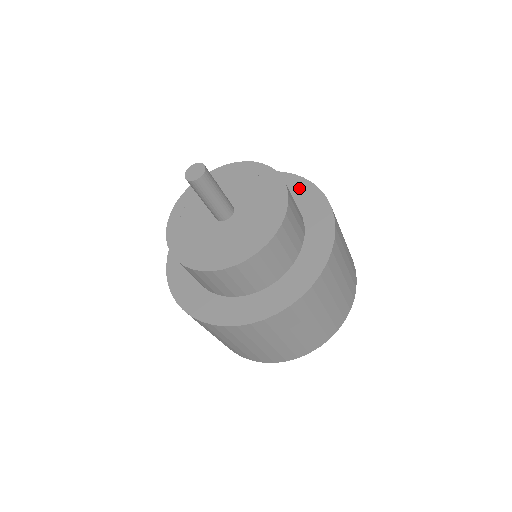
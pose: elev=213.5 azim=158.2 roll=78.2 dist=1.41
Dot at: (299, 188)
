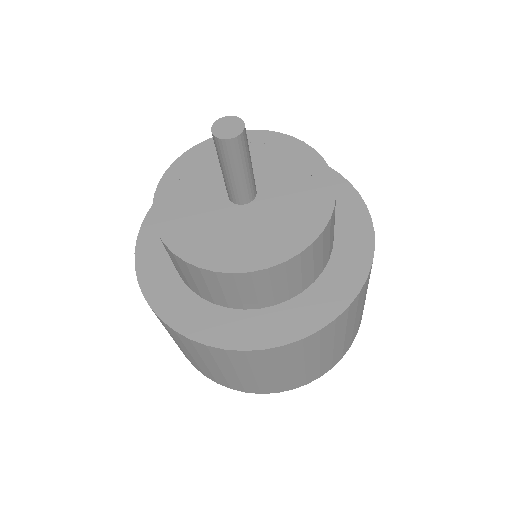
Dot at: occluded
